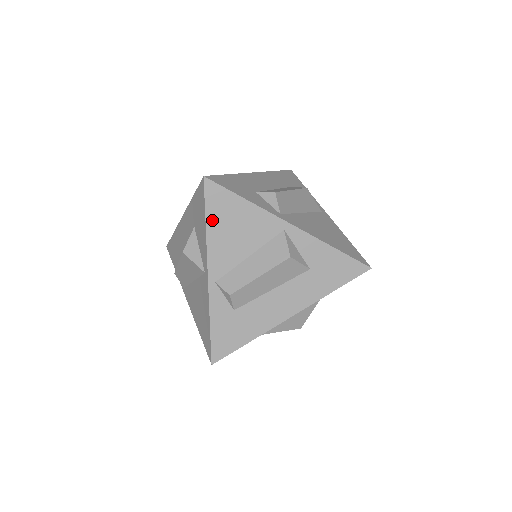
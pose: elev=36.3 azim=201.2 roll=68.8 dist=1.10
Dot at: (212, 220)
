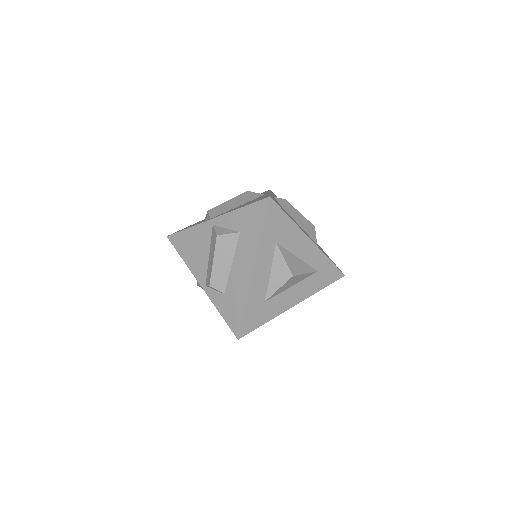
Dot at: (183, 254)
